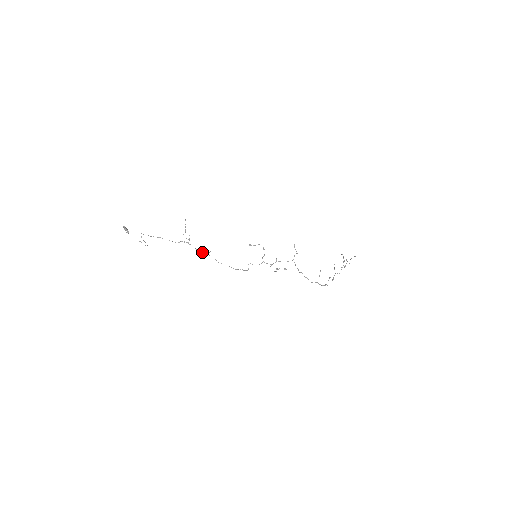
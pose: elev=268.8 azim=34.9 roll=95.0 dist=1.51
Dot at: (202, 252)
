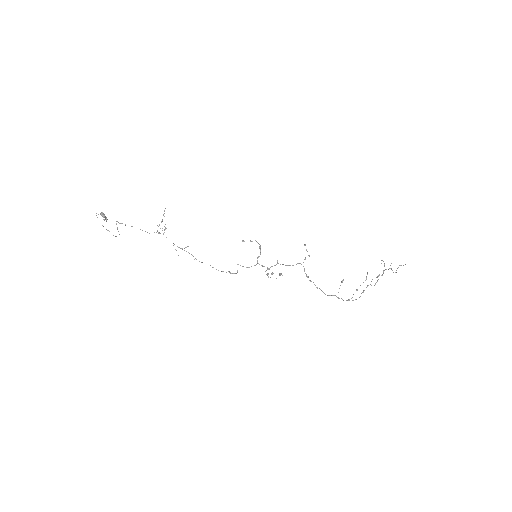
Dot at: (178, 247)
